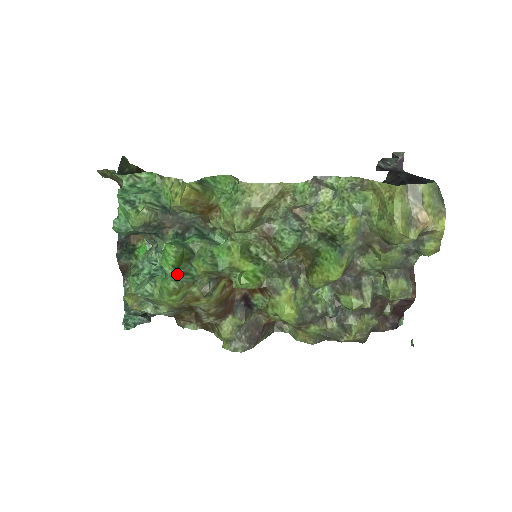
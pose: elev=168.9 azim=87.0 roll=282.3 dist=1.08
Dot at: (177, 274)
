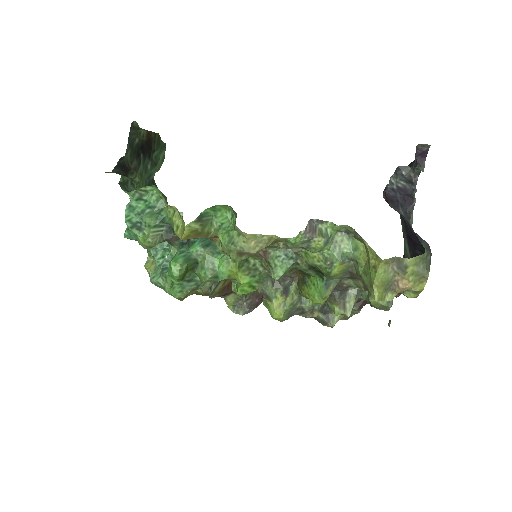
Dot at: (182, 283)
